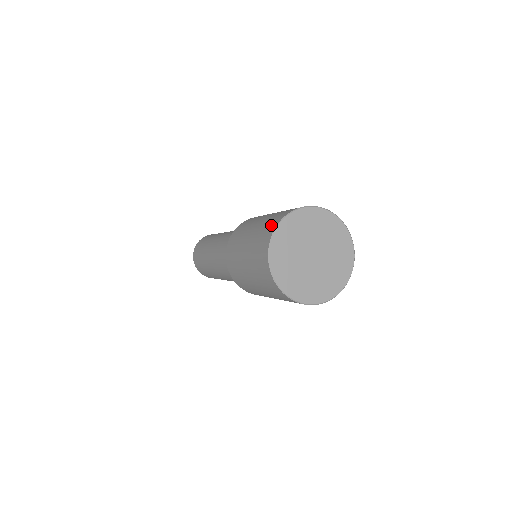
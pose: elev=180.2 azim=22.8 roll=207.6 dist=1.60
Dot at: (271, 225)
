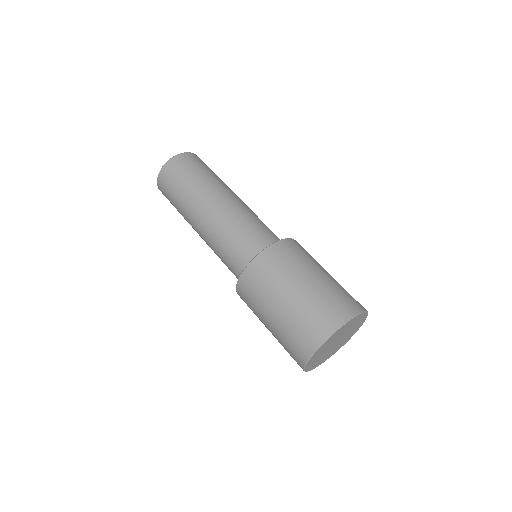
Dot at: (322, 325)
